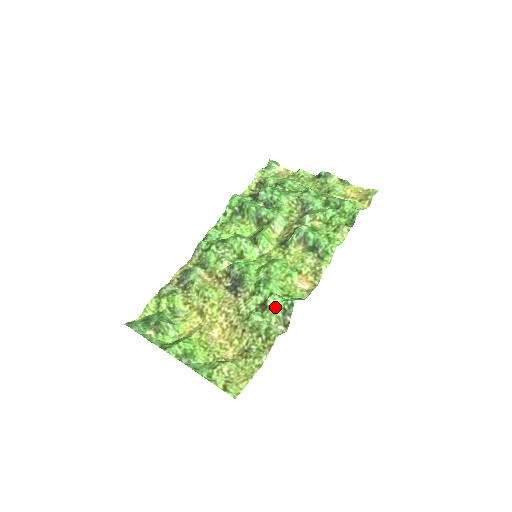
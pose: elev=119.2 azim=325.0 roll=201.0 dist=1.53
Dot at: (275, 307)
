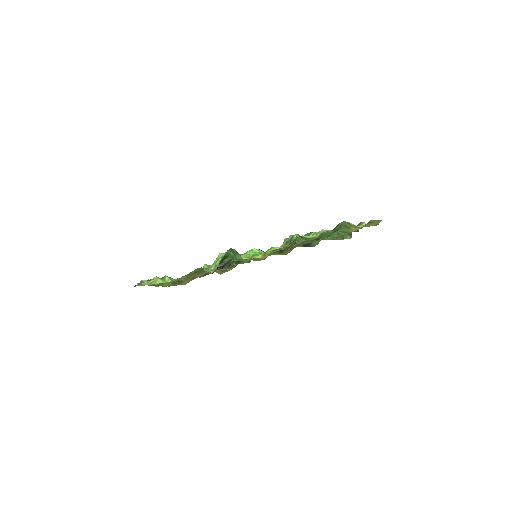
Dot at: (219, 258)
